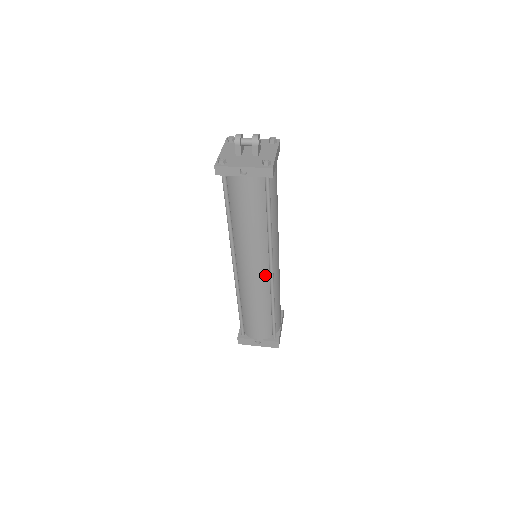
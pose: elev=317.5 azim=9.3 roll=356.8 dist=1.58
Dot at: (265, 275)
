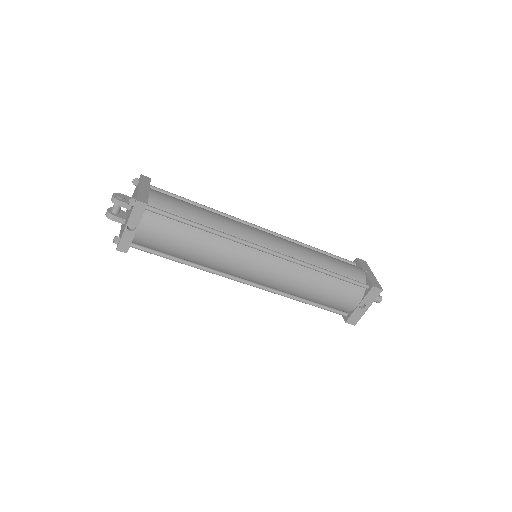
Dot at: (272, 260)
